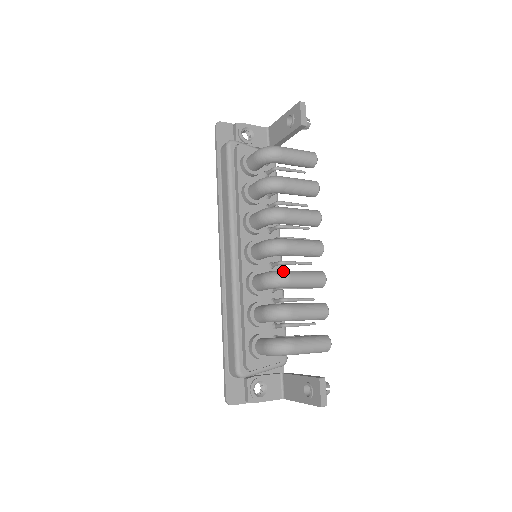
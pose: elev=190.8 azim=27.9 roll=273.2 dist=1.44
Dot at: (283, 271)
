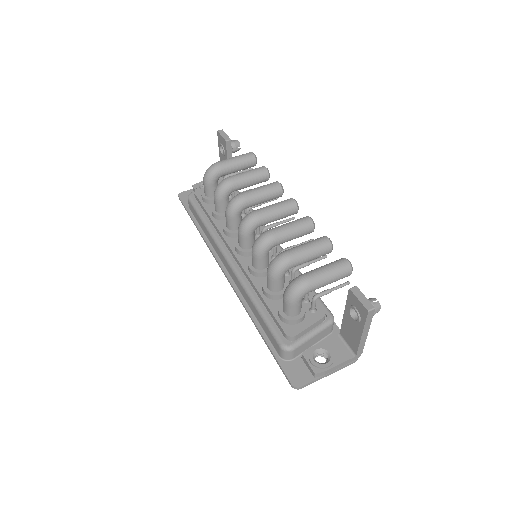
Dot at: (264, 232)
